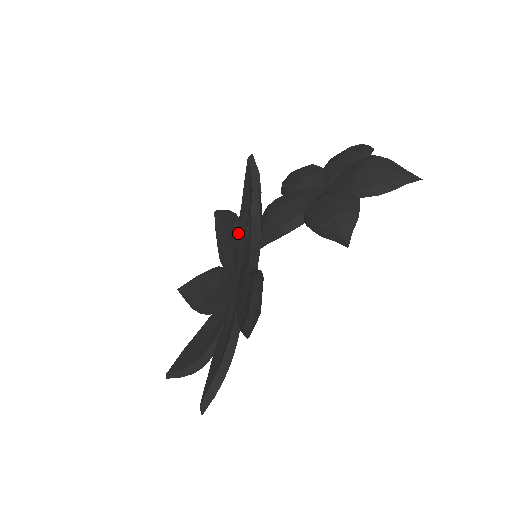
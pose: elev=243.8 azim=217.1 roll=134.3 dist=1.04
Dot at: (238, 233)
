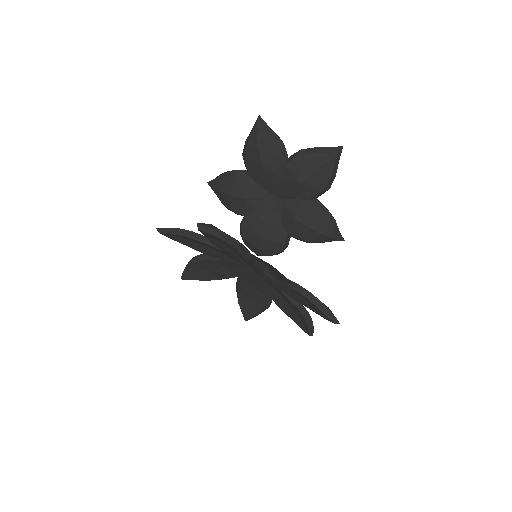
Dot at: (222, 250)
